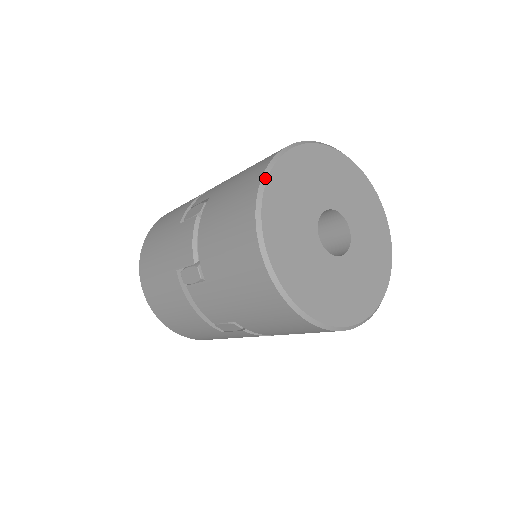
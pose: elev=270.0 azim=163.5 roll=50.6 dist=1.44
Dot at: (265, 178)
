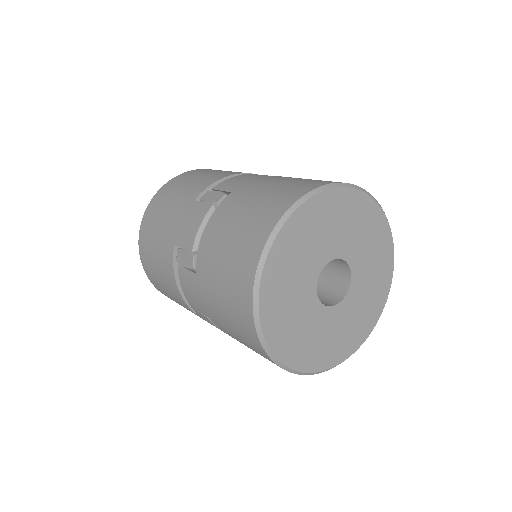
Dot at: (288, 215)
